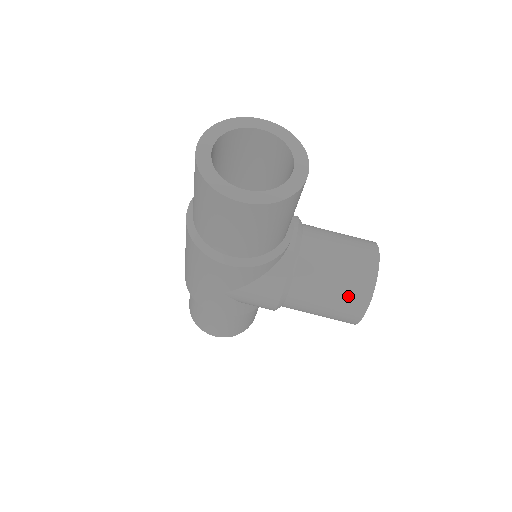
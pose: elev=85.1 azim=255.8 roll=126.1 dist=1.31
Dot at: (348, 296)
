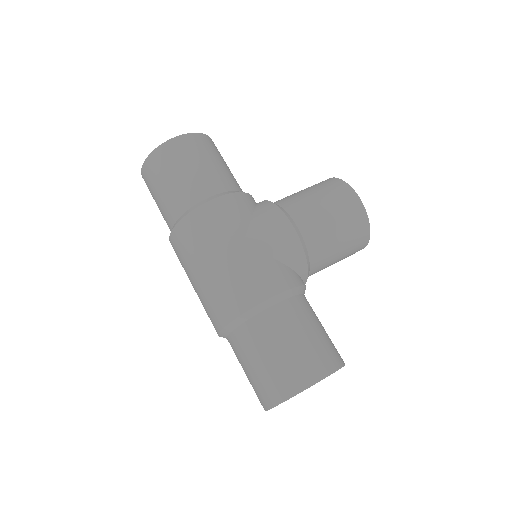
Dot at: (324, 187)
